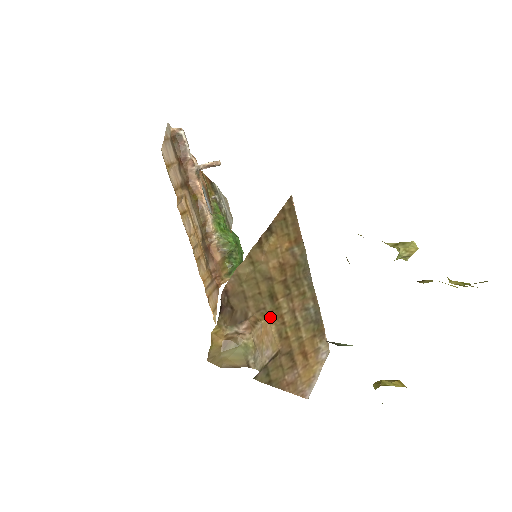
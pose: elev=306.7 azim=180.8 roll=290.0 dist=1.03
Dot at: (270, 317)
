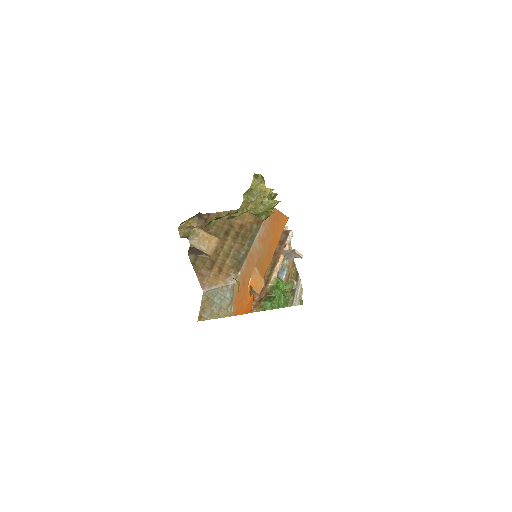
Dot at: (218, 240)
